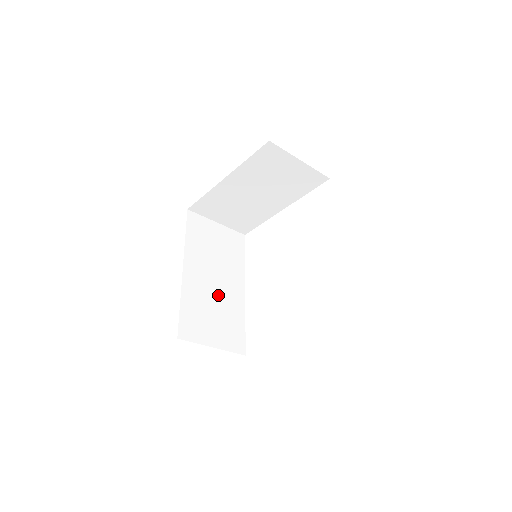
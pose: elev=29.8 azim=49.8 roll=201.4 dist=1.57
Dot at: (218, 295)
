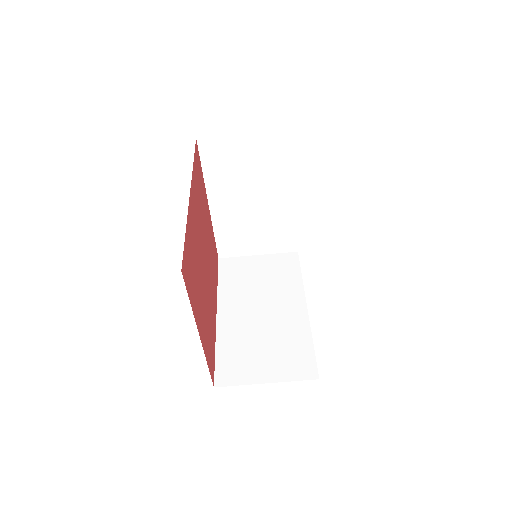
Dot at: (267, 324)
